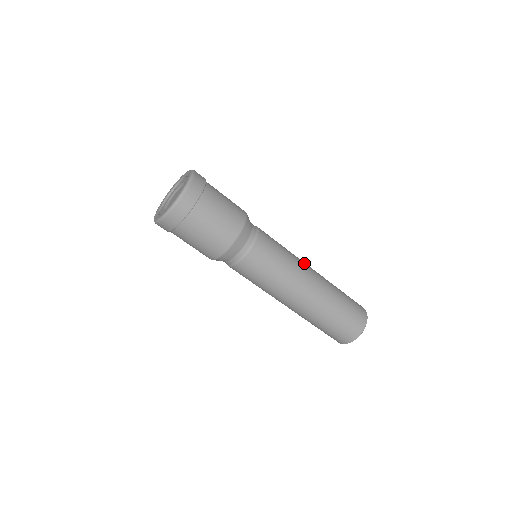
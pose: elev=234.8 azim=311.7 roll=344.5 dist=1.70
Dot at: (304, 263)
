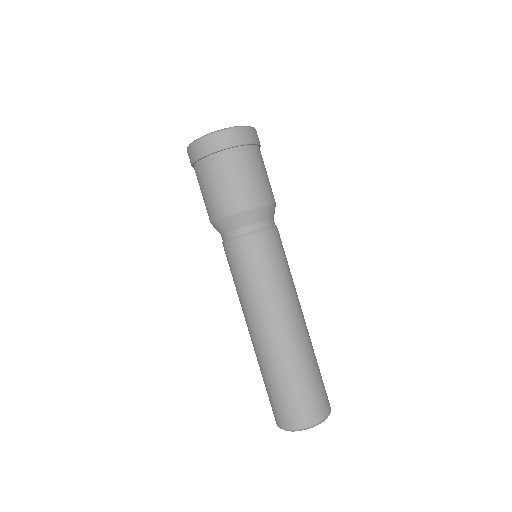
Dot at: (298, 300)
